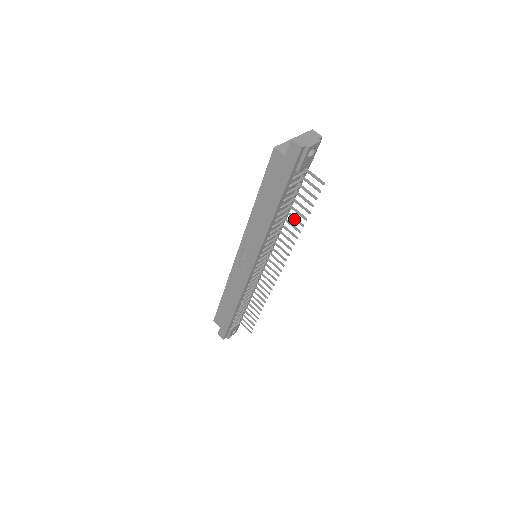
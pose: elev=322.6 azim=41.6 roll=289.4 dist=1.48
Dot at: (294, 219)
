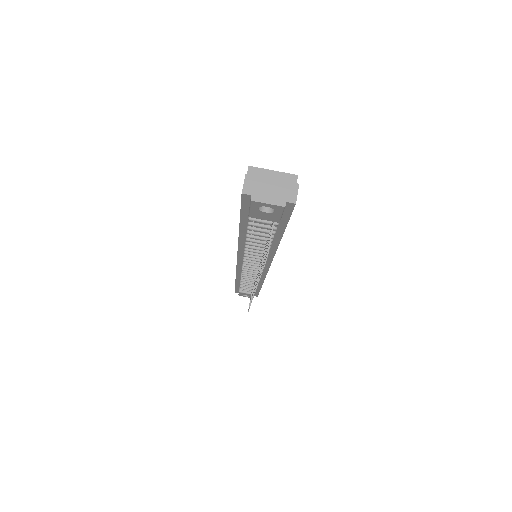
Dot at: (263, 259)
